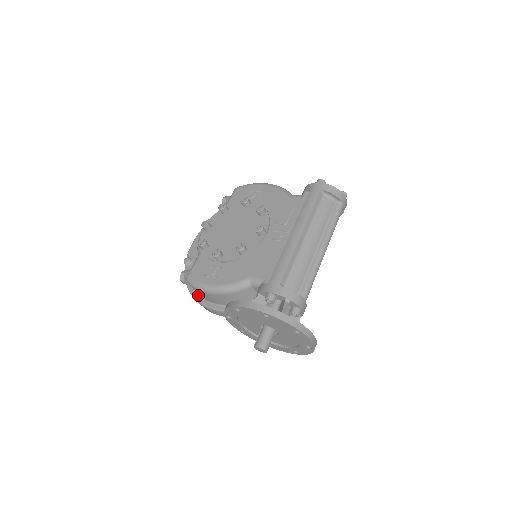
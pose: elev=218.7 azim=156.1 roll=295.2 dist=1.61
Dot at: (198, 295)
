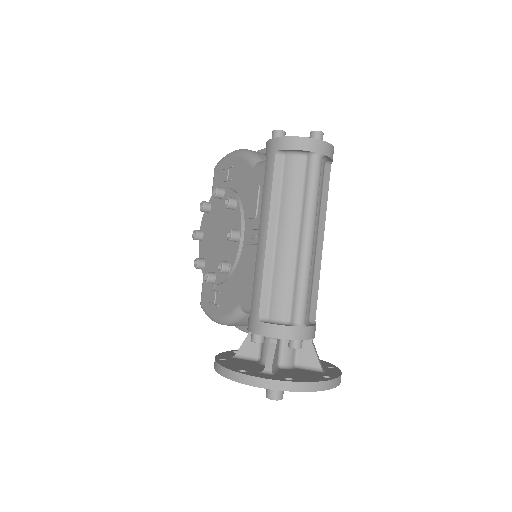
Dot at: occluded
